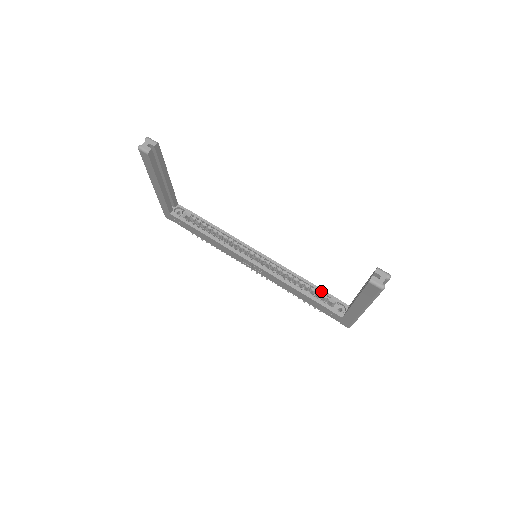
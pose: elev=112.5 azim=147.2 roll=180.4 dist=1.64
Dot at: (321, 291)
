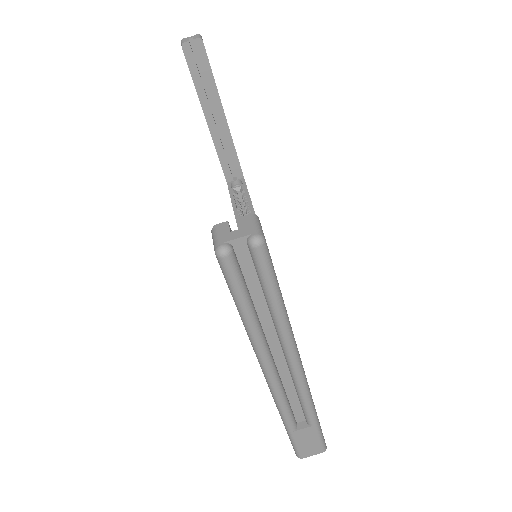
Dot at: occluded
